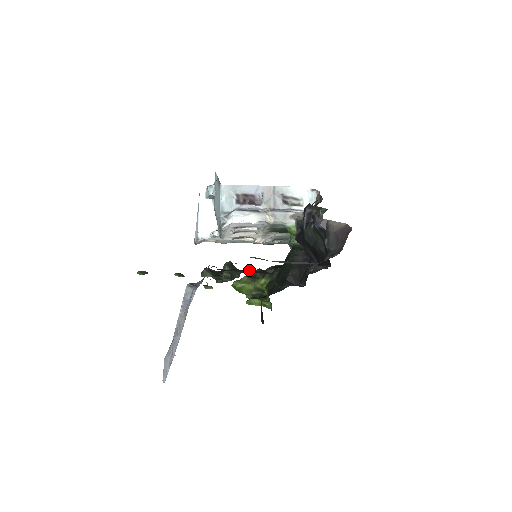
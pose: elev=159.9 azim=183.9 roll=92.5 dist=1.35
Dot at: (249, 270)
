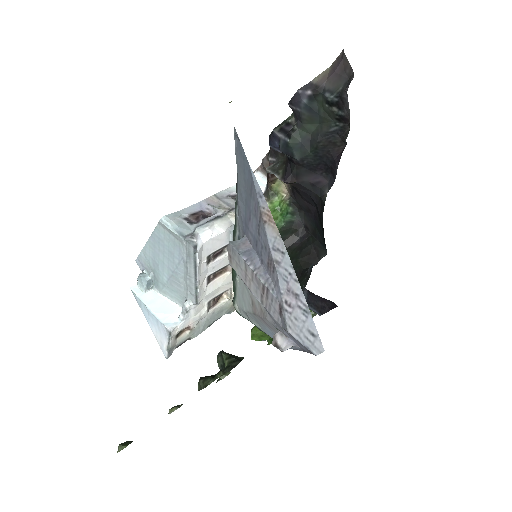
Dot at: occluded
